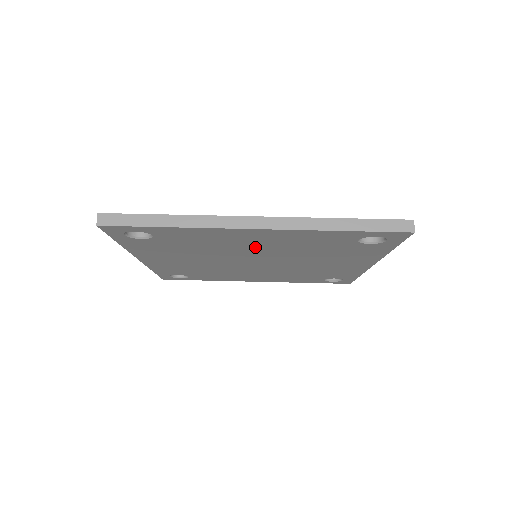
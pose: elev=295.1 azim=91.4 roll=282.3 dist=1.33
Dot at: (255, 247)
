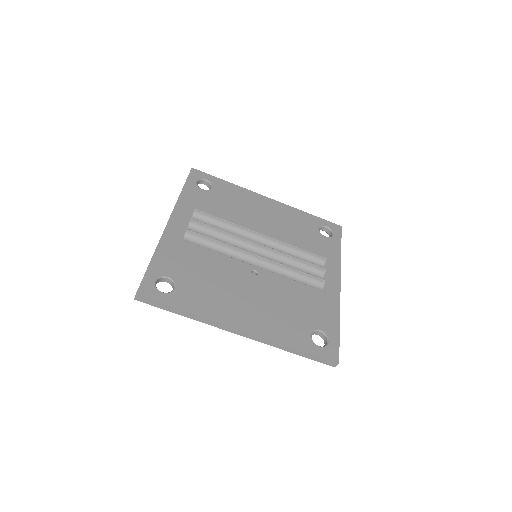
Dot at: occluded
